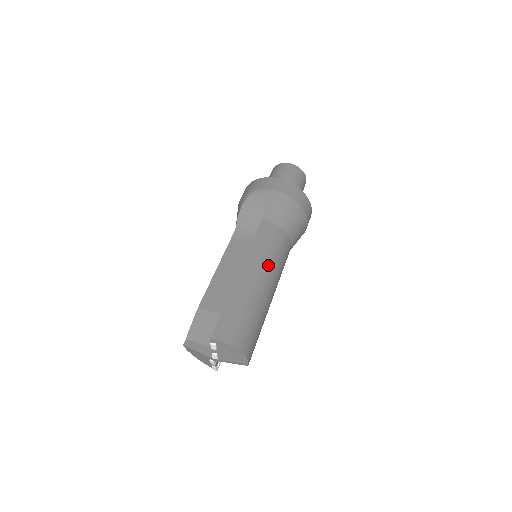
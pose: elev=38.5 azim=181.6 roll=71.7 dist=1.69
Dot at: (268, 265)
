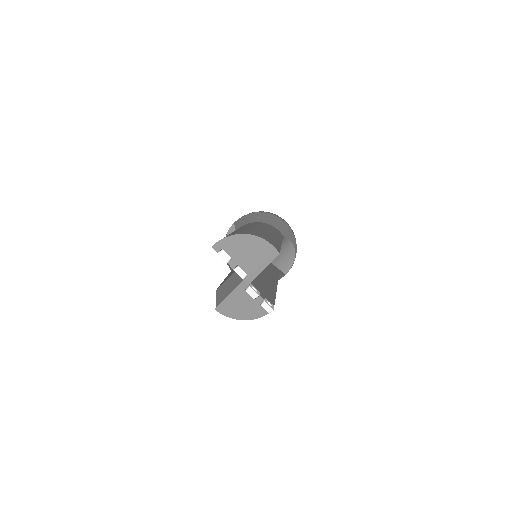
Dot at: (252, 225)
